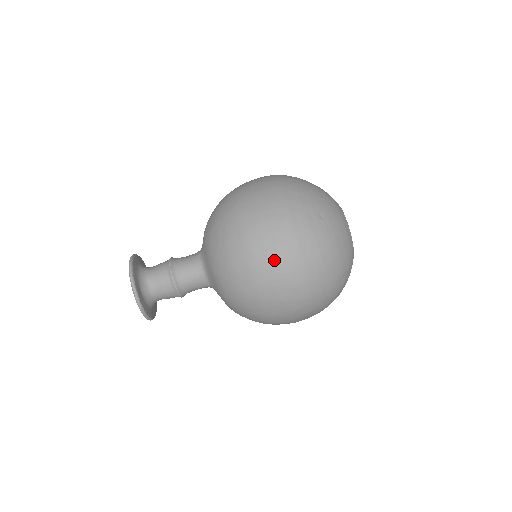
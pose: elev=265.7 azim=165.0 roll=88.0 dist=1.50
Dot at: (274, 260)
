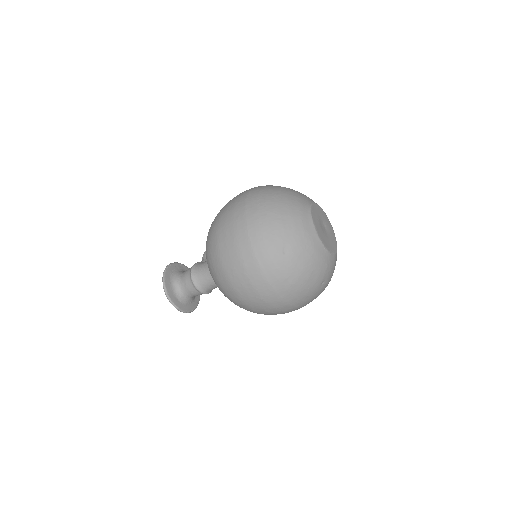
Dot at: (254, 296)
